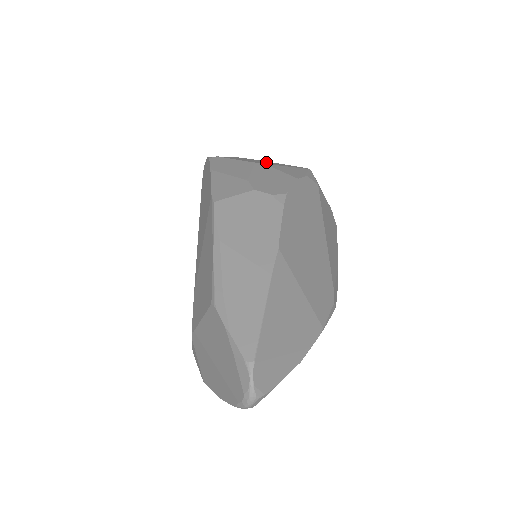
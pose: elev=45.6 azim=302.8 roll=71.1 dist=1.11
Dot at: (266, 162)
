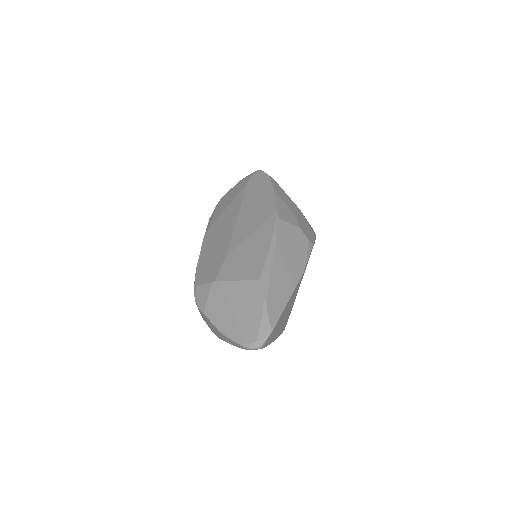
Dot at: occluded
